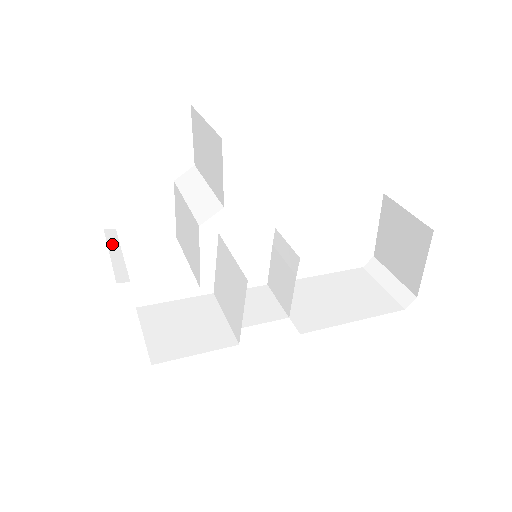
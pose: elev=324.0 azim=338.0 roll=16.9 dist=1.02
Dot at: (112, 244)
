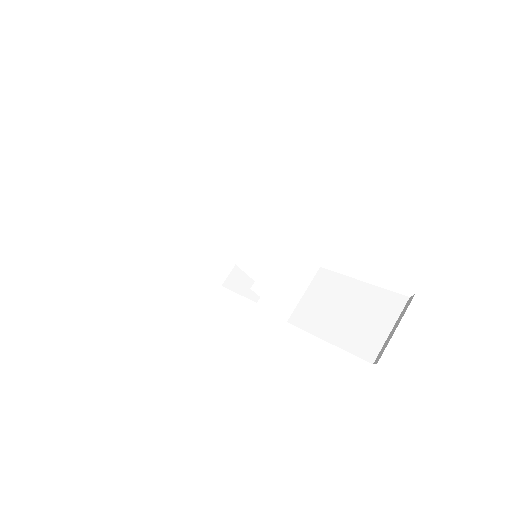
Dot at: (194, 217)
